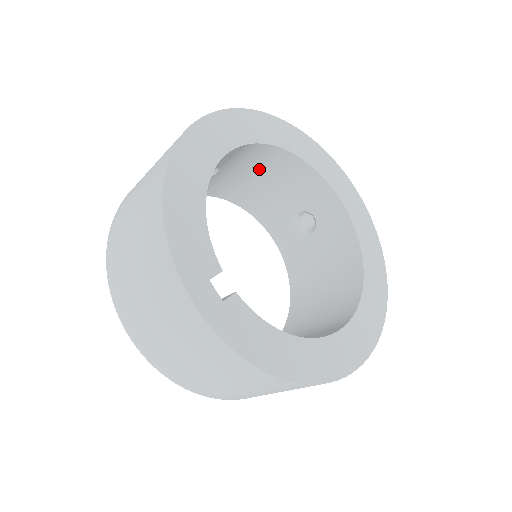
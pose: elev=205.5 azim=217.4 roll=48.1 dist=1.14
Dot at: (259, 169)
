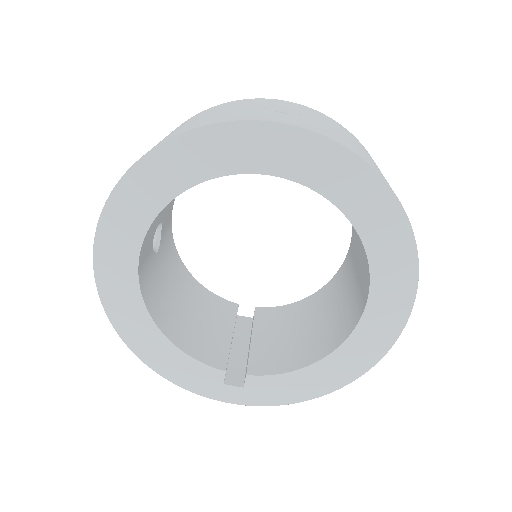
Dot at: occluded
